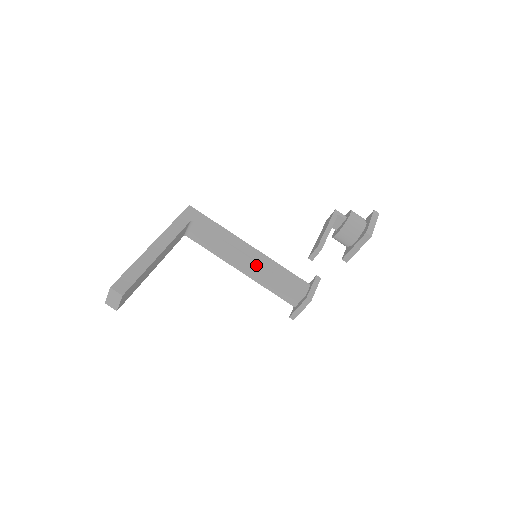
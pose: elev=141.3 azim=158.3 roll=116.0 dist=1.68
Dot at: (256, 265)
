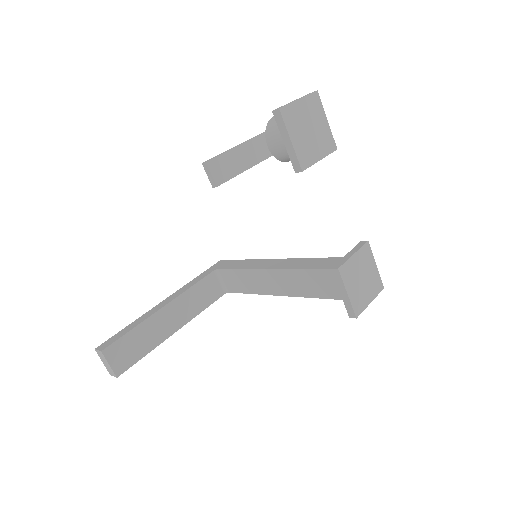
Dot at: (281, 273)
